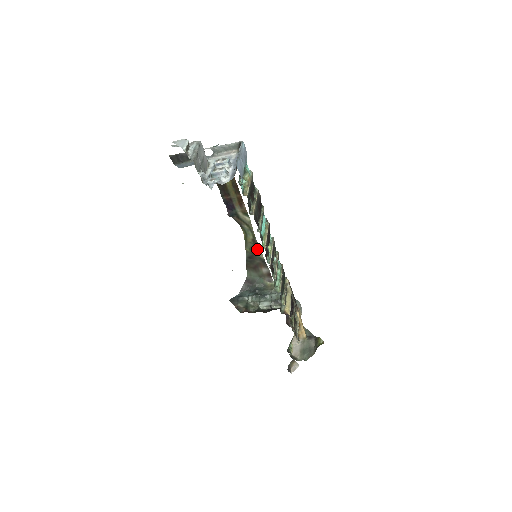
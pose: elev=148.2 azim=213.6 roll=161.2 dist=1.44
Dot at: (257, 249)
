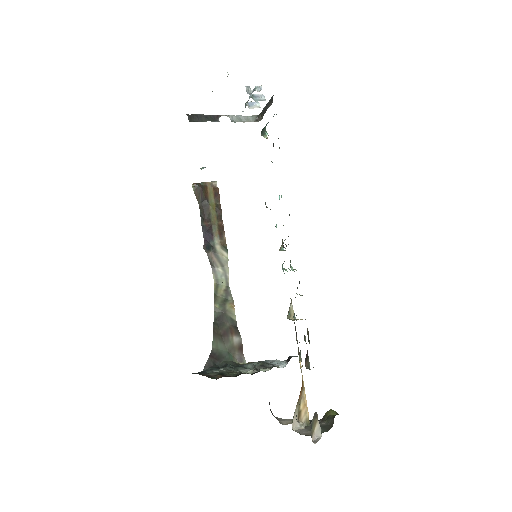
Dot at: (229, 304)
